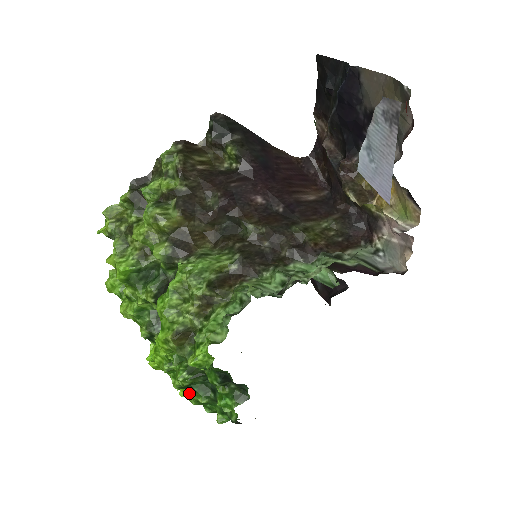
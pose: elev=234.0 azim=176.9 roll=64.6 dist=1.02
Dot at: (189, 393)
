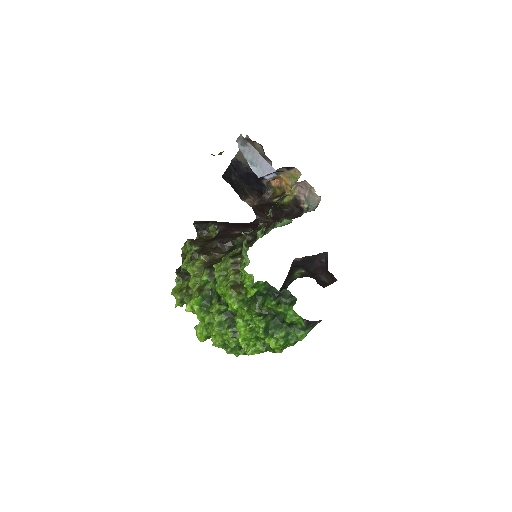
Dot at: (272, 336)
